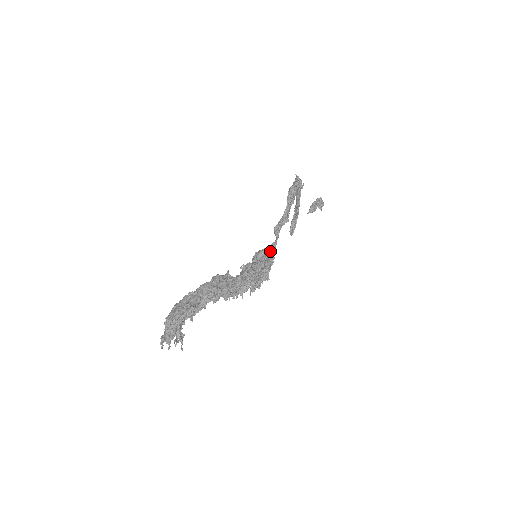
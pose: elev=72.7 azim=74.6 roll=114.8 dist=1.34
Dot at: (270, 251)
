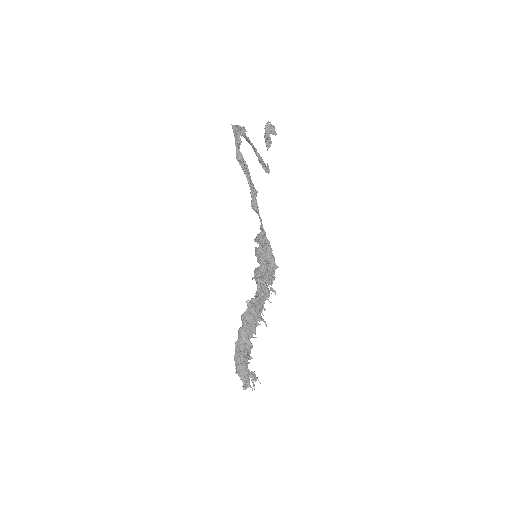
Dot at: (263, 238)
